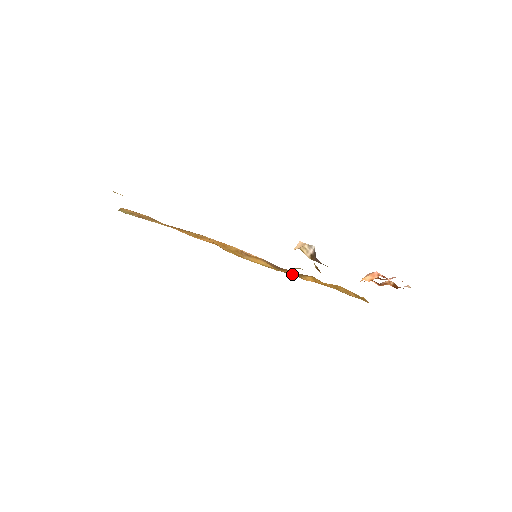
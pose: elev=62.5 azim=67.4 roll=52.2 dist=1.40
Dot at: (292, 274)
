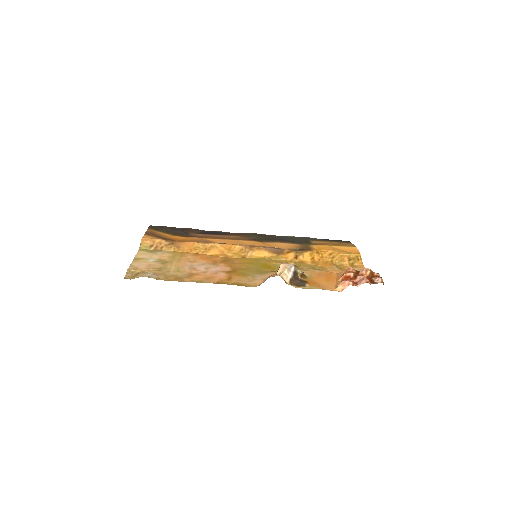
Dot at: (290, 259)
